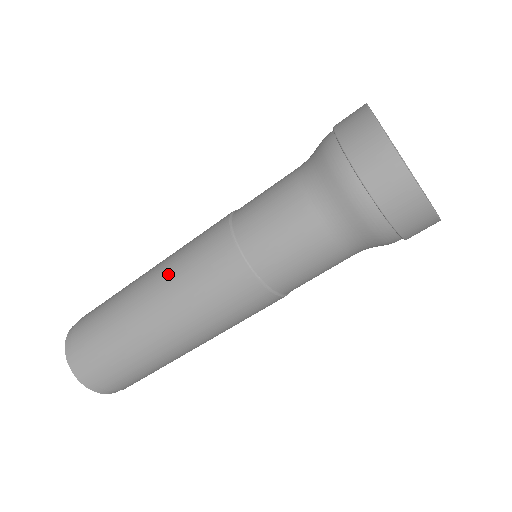
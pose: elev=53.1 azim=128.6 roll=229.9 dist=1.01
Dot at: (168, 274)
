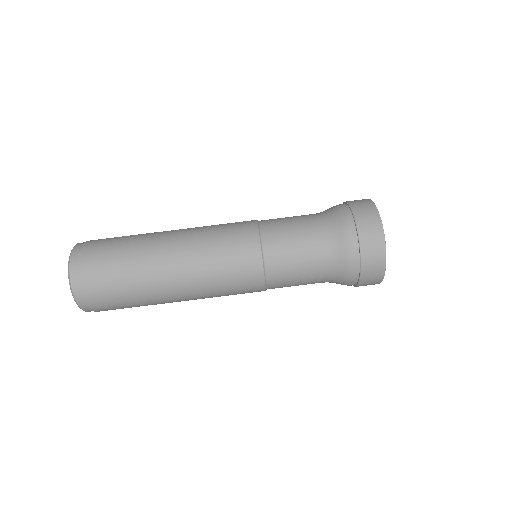
Dot at: occluded
